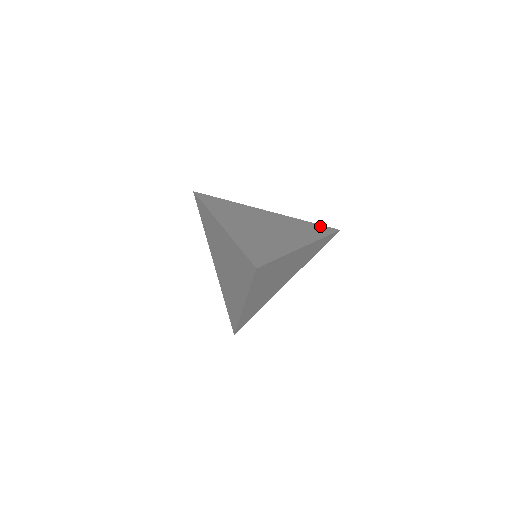
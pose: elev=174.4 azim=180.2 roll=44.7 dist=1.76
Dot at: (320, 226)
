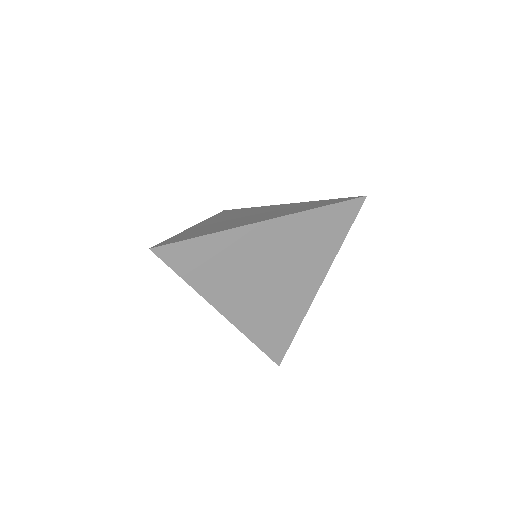
Dot at: occluded
